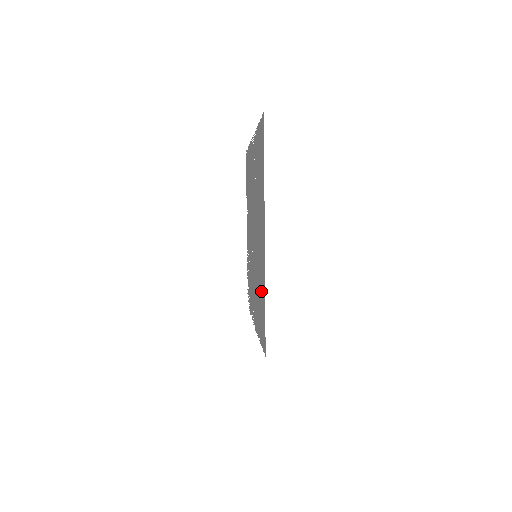
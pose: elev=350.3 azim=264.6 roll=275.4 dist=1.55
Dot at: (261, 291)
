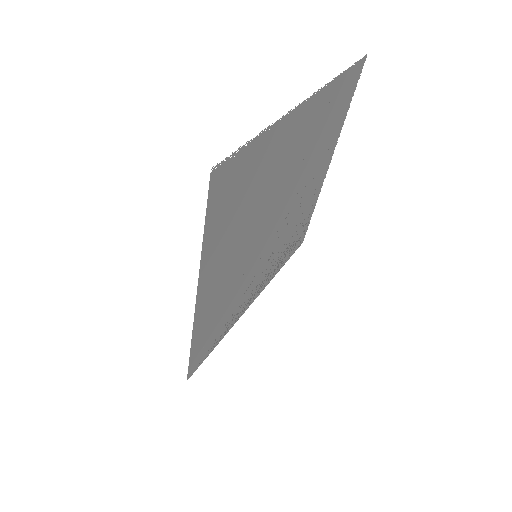
Dot at: (214, 319)
